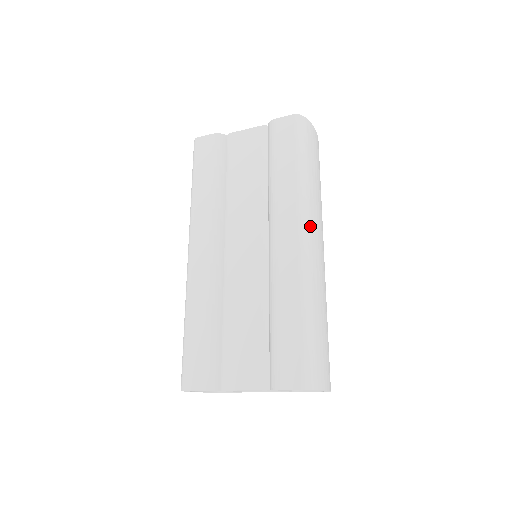
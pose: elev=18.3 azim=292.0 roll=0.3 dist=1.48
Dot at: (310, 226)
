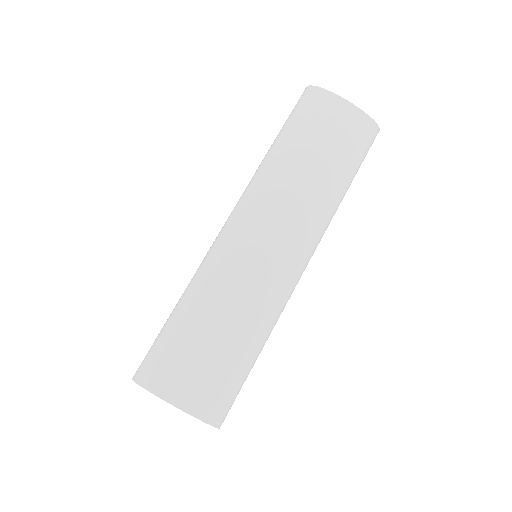
Dot at: (248, 209)
